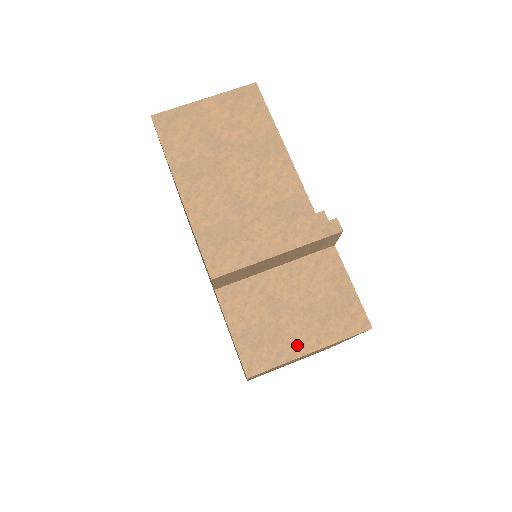
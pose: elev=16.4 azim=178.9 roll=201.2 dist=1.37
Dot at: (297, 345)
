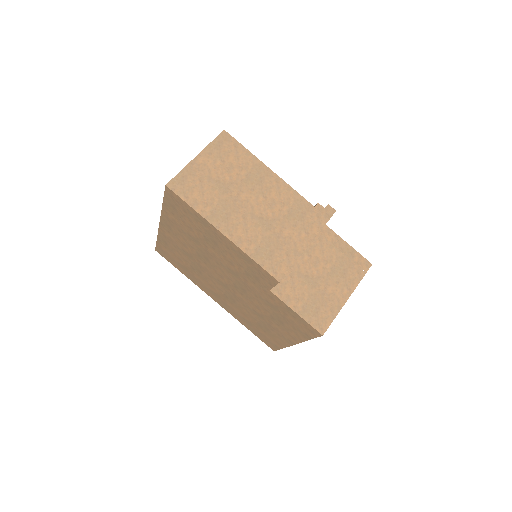
Dot at: (338, 298)
